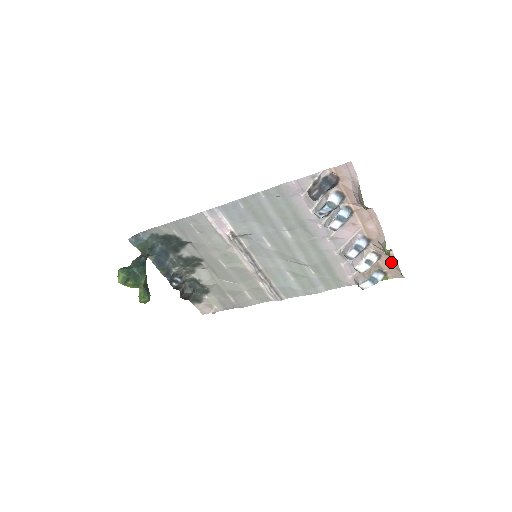
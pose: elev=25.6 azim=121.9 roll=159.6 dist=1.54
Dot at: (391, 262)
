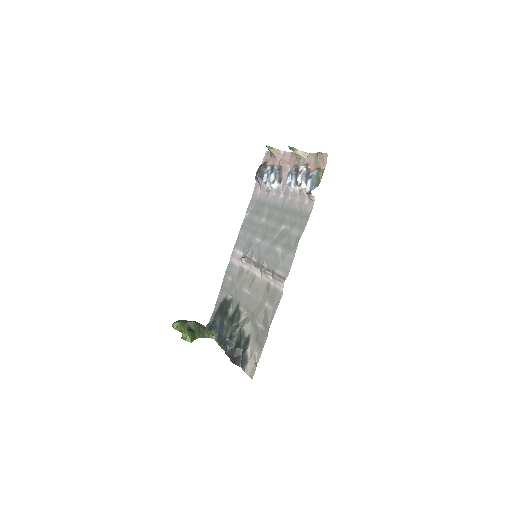
Dot at: (315, 159)
